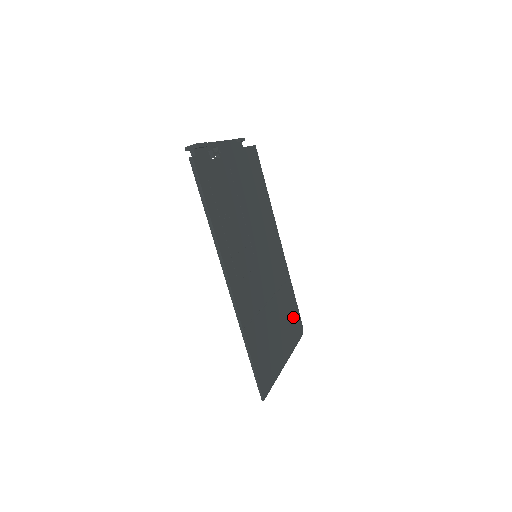
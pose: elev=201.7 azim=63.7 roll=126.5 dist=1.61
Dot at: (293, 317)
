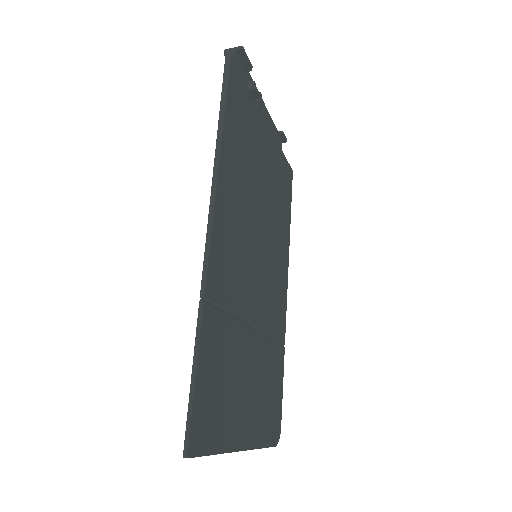
Dot at: (273, 401)
